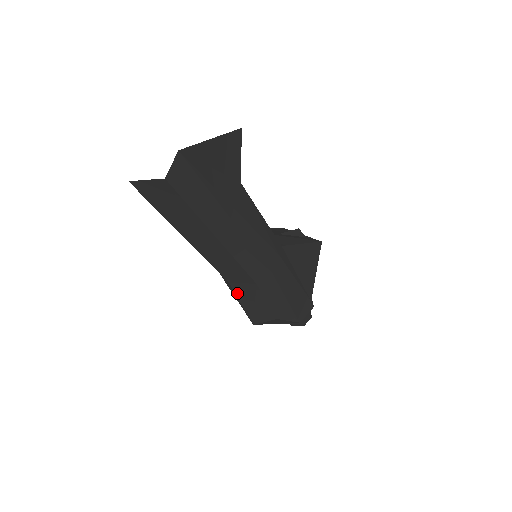
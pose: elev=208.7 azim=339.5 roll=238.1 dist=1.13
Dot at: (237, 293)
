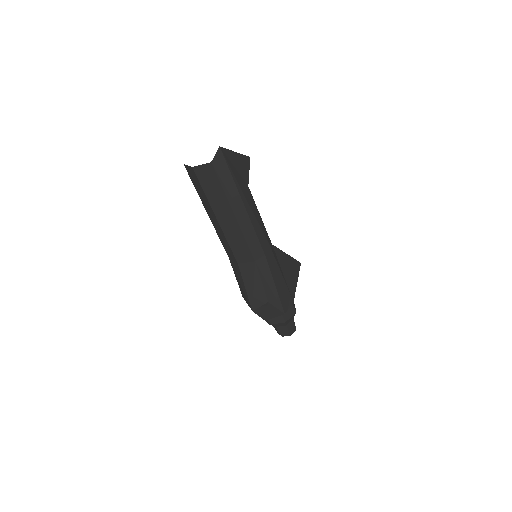
Dot at: (242, 274)
